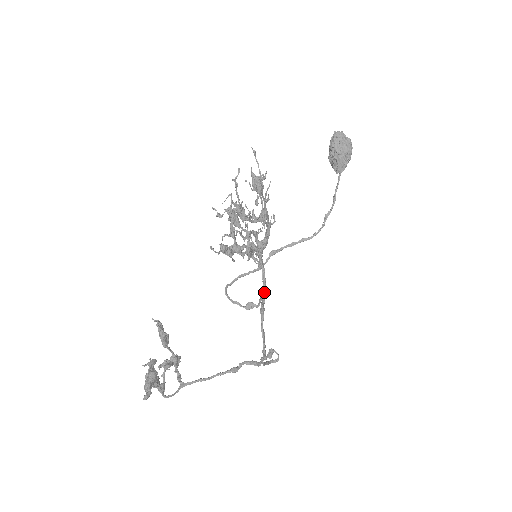
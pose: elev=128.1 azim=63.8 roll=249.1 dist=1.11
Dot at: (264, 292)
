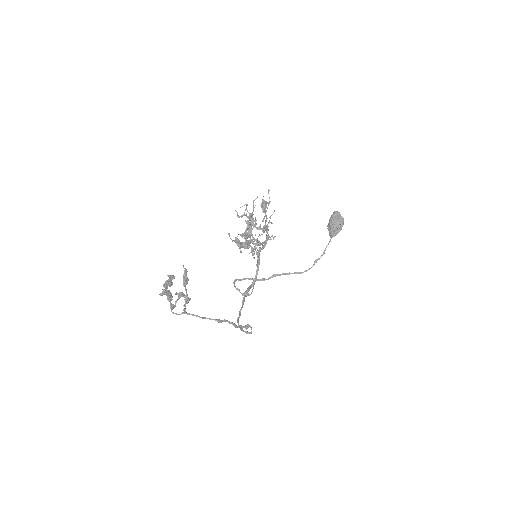
Dot at: (254, 280)
